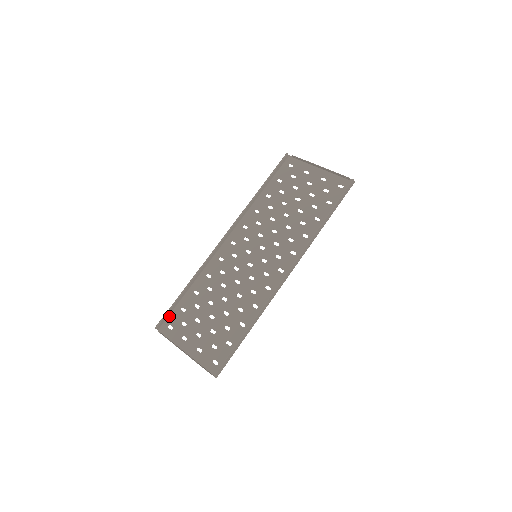
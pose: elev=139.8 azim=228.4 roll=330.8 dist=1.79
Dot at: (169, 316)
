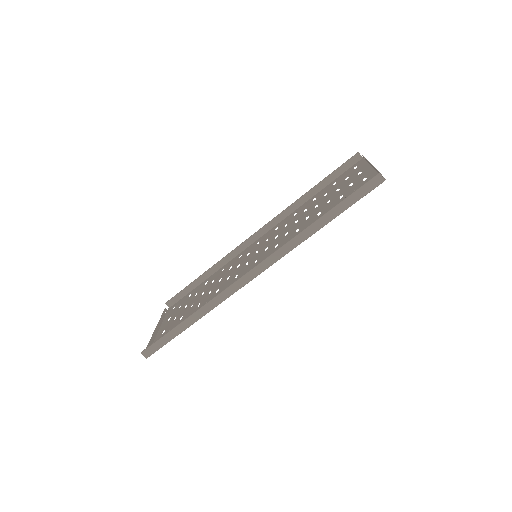
Dot at: (182, 298)
